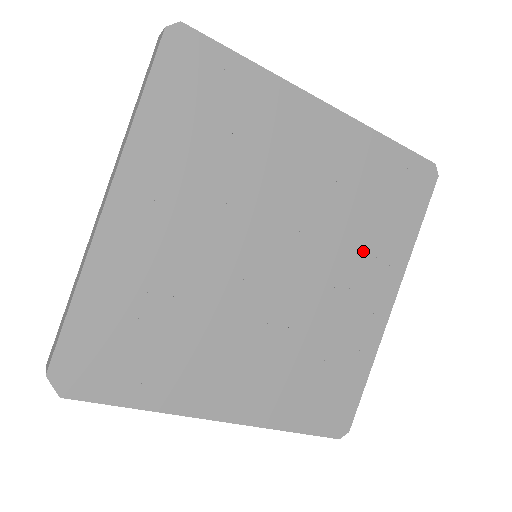
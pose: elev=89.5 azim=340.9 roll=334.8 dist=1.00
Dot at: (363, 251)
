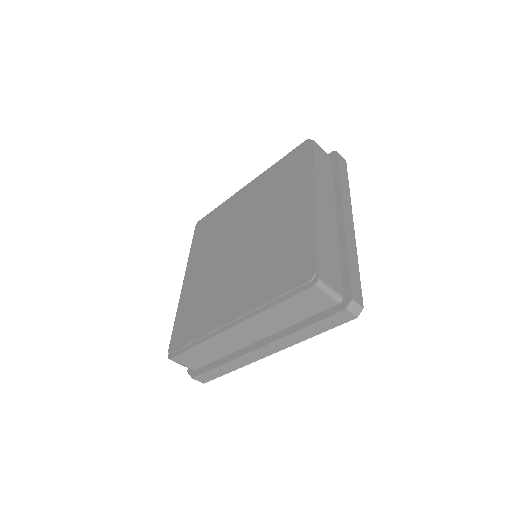
Dot at: occluded
